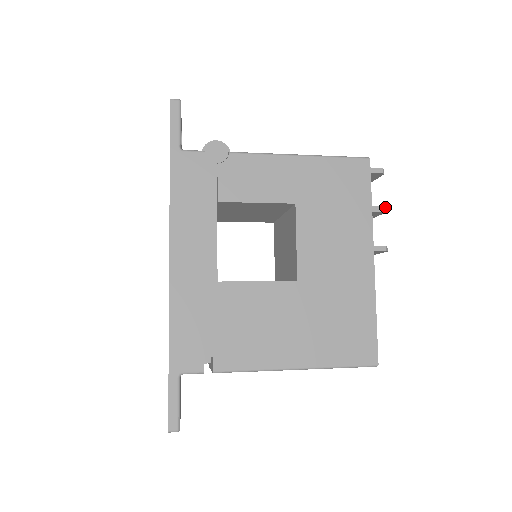
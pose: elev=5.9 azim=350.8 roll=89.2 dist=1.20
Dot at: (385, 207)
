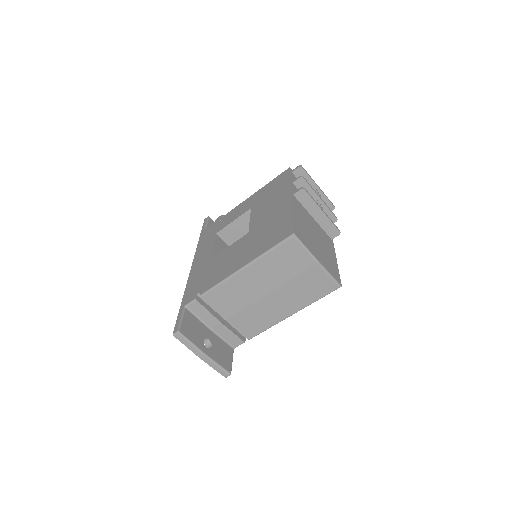
Dot at: (302, 176)
